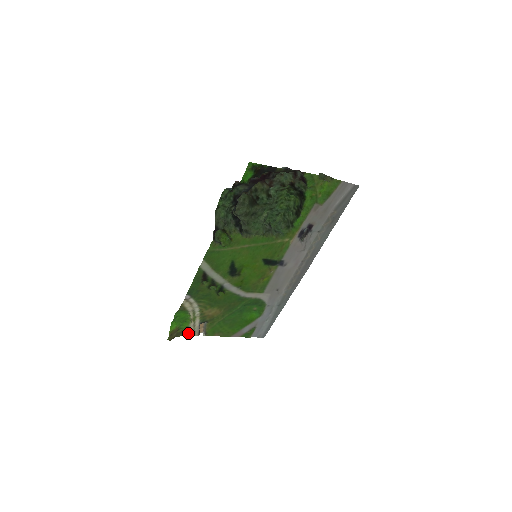
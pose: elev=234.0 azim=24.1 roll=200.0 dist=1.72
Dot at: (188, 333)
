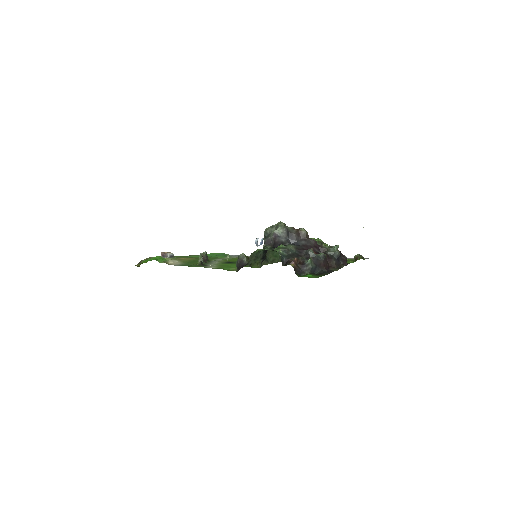
Dot at: occluded
